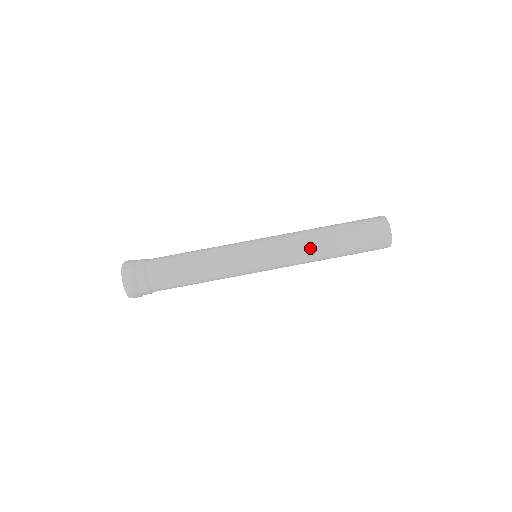
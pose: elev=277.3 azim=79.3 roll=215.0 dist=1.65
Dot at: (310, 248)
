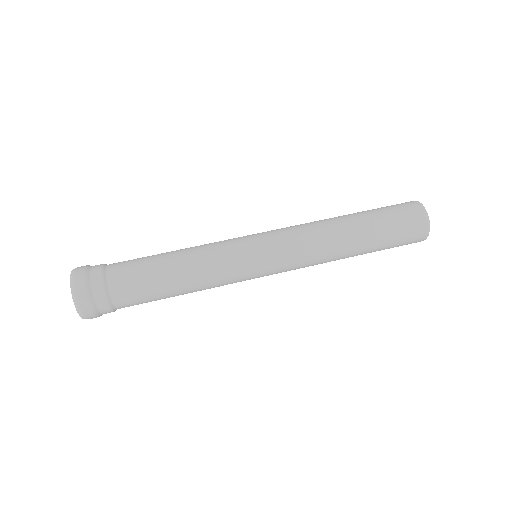
Dot at: (326, 233)
